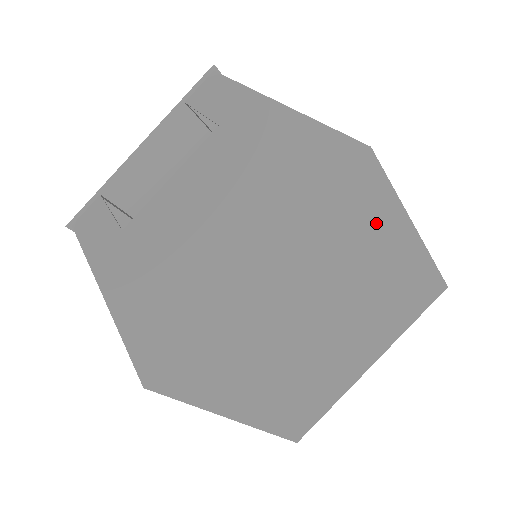
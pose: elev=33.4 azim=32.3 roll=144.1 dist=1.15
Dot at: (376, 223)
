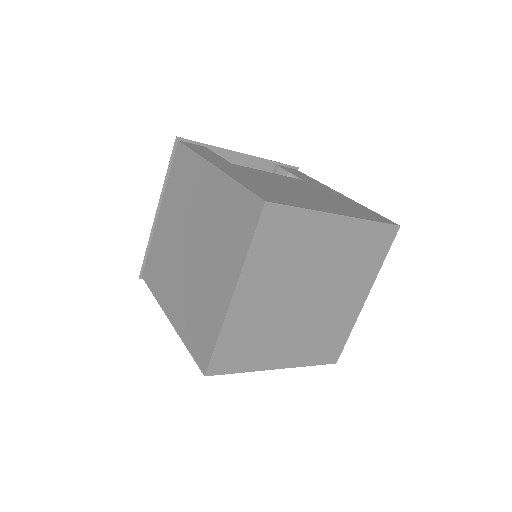
Dot at: (369, 266)
